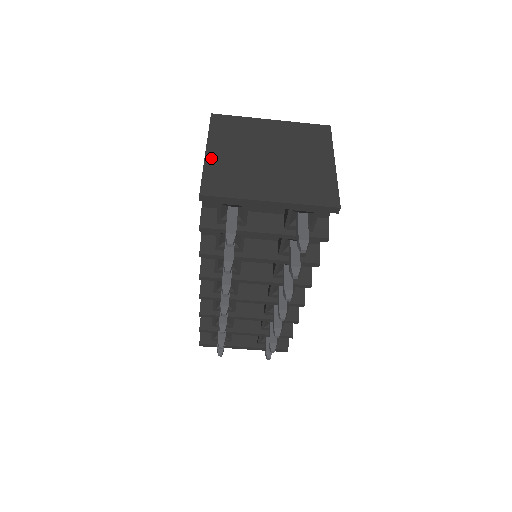
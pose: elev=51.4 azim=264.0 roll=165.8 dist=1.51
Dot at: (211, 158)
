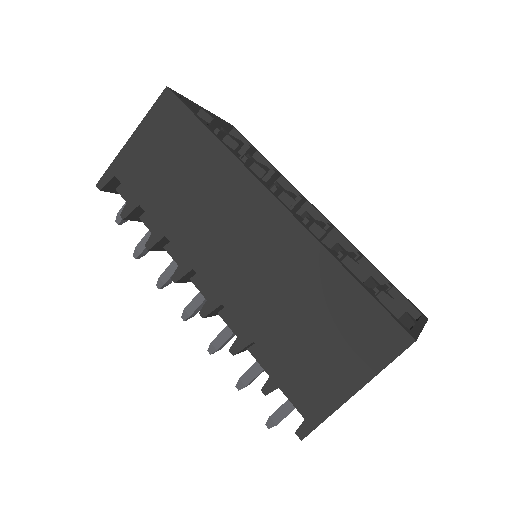
Dot at: occluded
